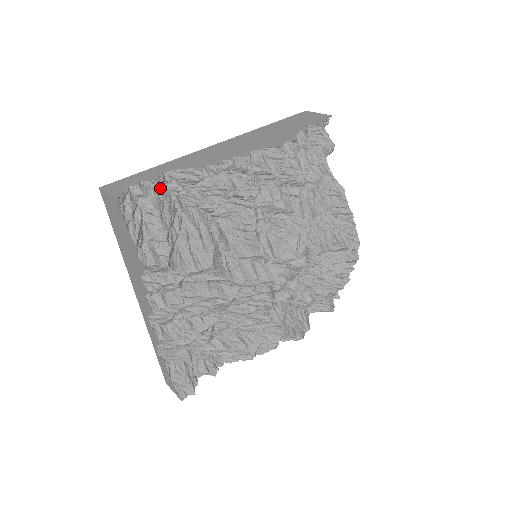
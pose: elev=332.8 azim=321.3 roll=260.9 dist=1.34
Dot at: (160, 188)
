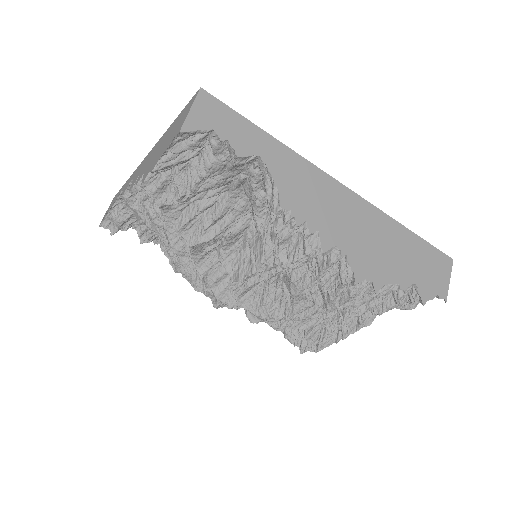
Dot at: (235, 164)
